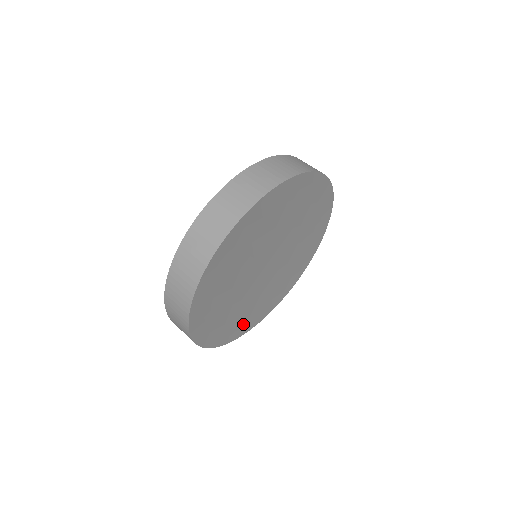
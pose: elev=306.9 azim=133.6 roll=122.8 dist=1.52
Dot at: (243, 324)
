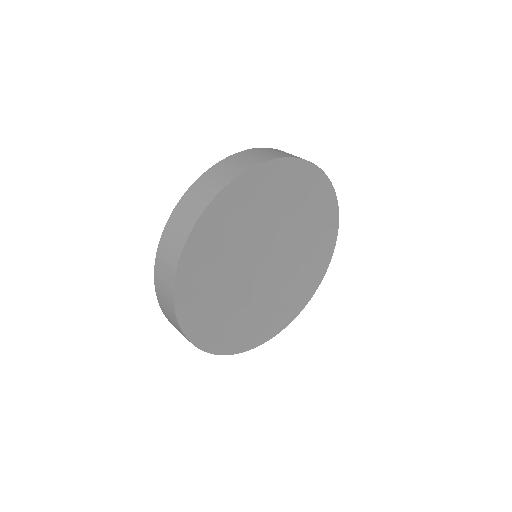
Dot at: (271, 324)
